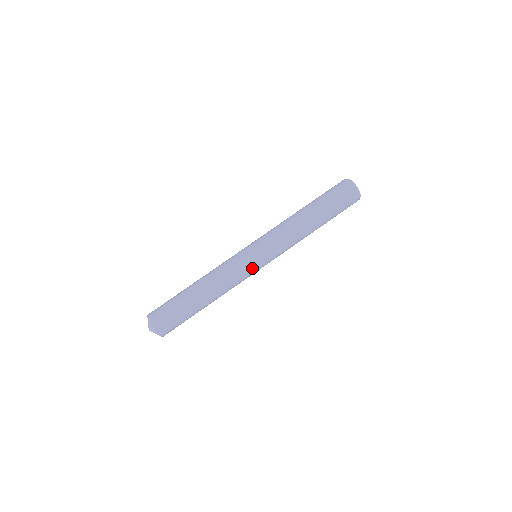
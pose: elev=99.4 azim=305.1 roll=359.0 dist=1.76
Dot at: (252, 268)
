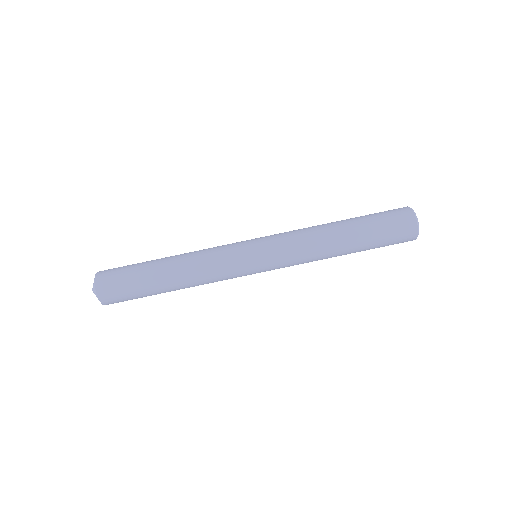
Dot at: (245, 275)
